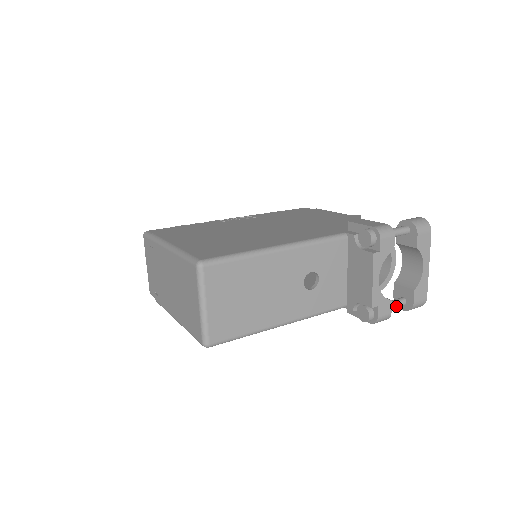
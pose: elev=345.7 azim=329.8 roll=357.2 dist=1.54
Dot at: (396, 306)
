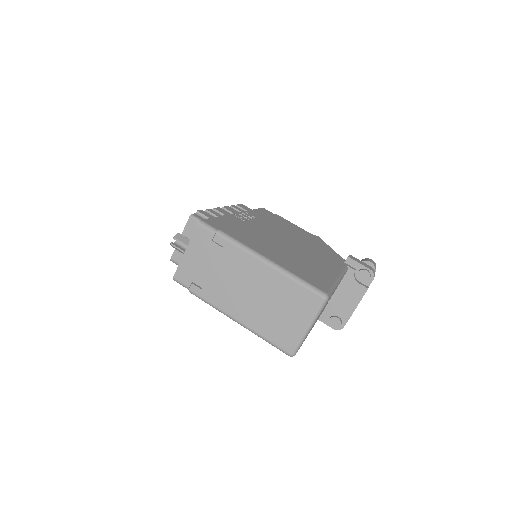
Dot at: occluded
